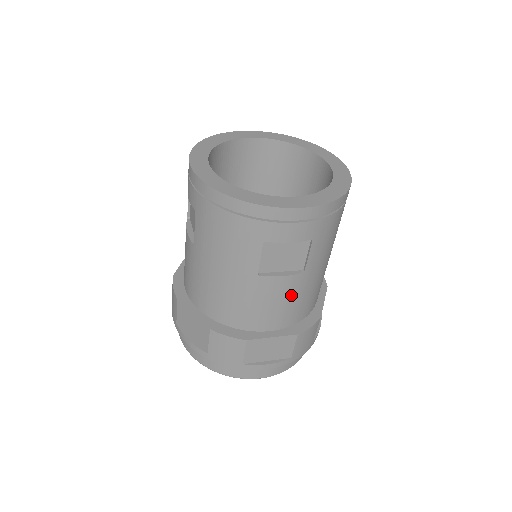
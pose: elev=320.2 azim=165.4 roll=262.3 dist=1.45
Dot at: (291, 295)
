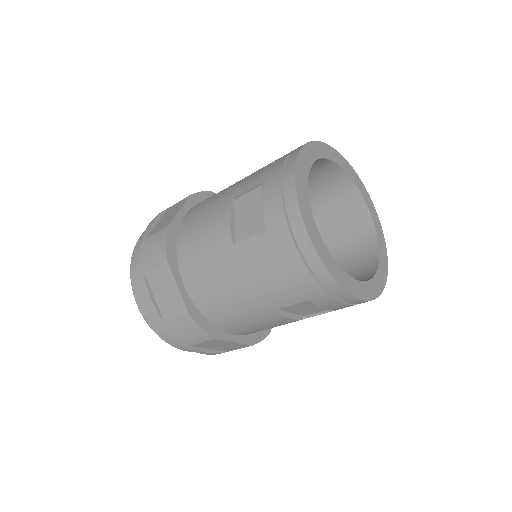
Dot at: (277, 325)
